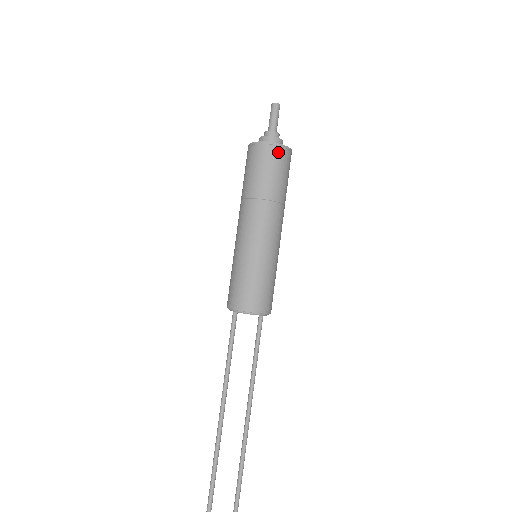
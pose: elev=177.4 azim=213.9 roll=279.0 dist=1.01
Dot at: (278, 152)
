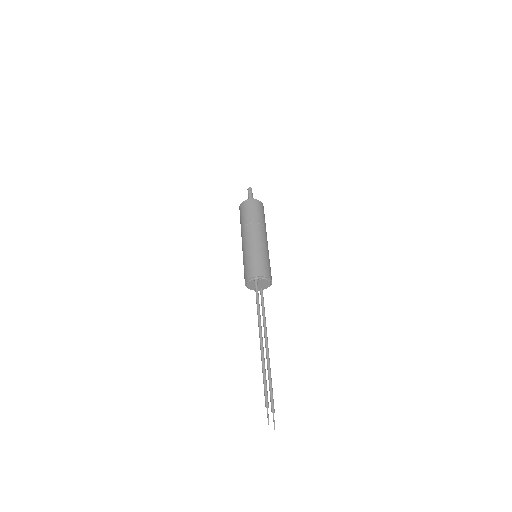
Dot at: (262, 206)
